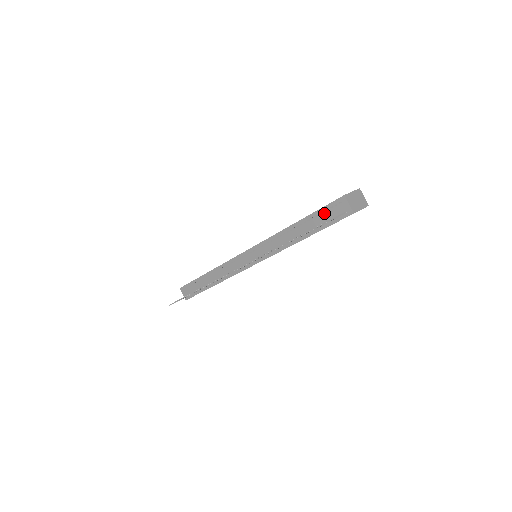
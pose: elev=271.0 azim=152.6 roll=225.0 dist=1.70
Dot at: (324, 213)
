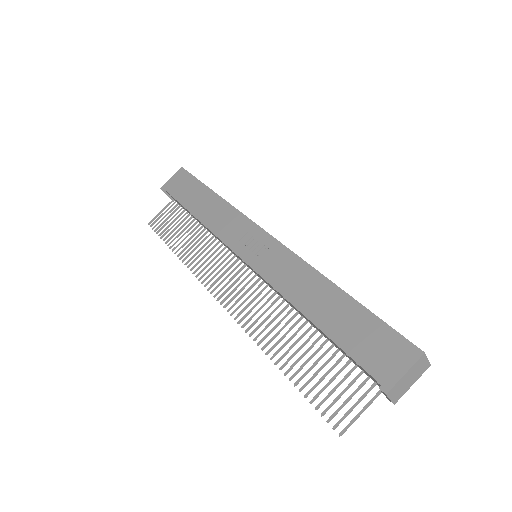
Dot at: (352, 360)
